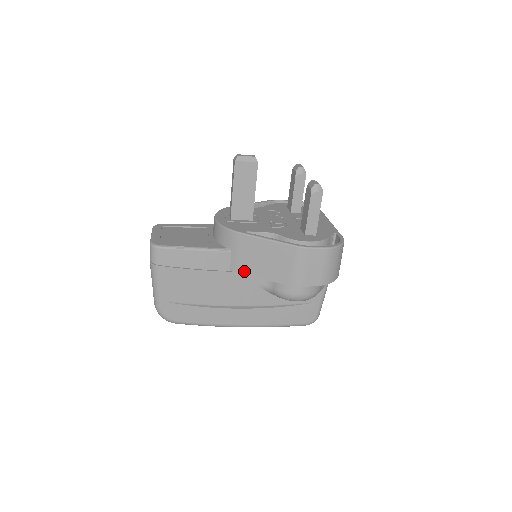
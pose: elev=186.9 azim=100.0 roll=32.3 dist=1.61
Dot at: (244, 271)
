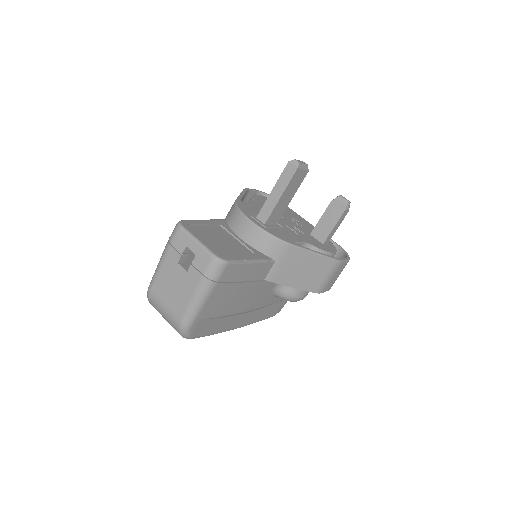
Dot at: (279, 280)
